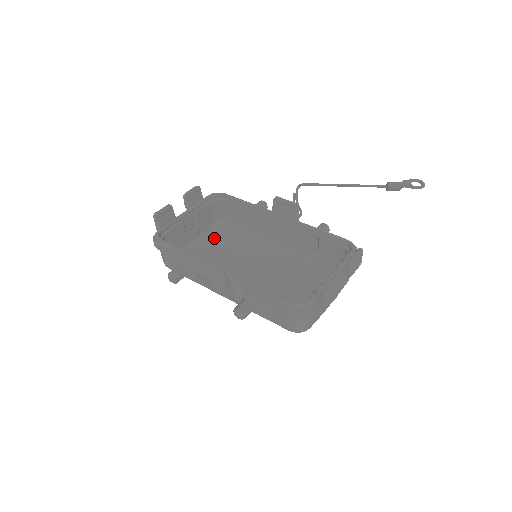
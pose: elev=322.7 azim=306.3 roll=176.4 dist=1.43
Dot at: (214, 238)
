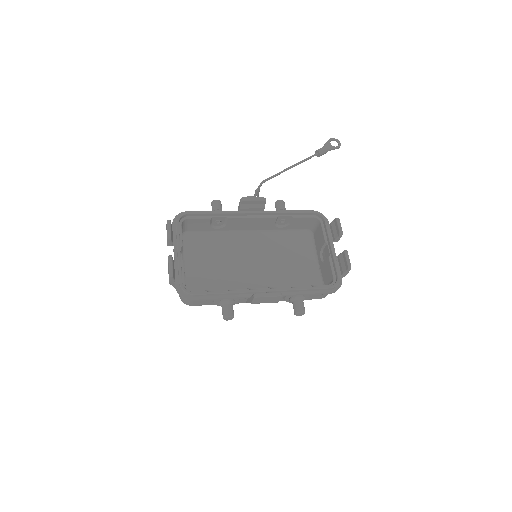
Dot at: (196, 254)
